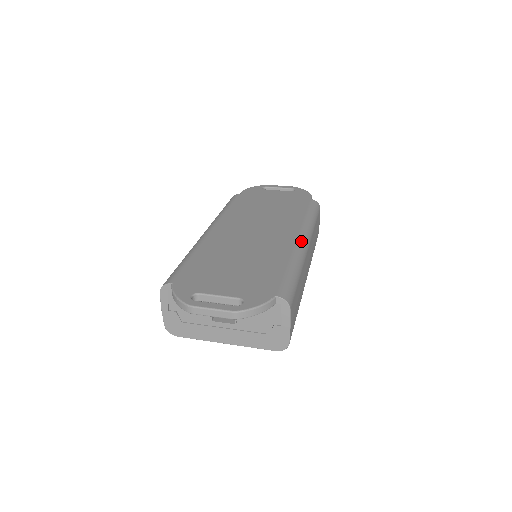
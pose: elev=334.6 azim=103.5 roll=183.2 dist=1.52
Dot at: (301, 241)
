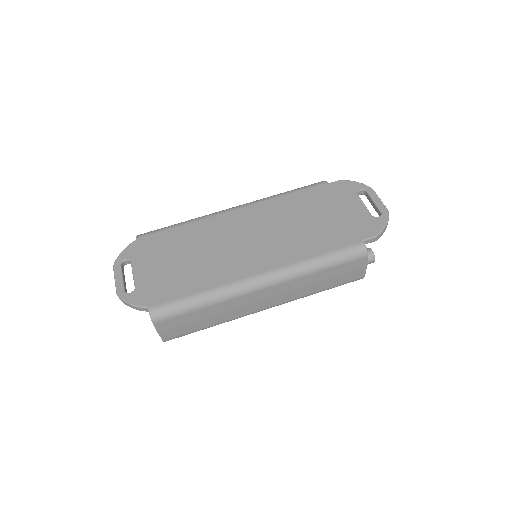
Dot at: (255, 279)
